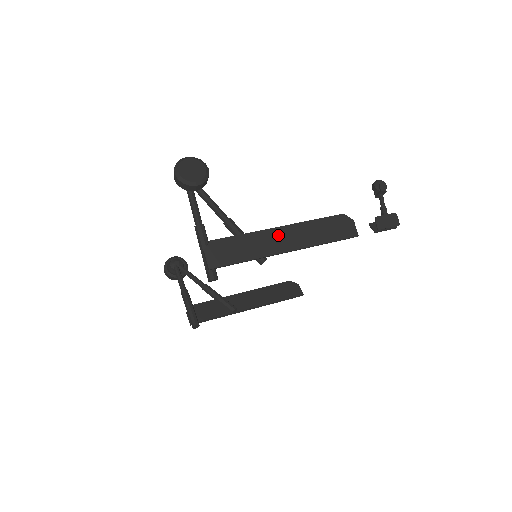
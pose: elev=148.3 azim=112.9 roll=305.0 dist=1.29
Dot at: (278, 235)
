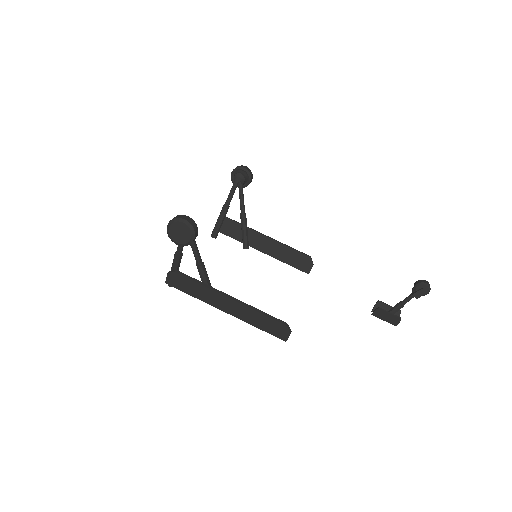
Dot at: (224, 301)
